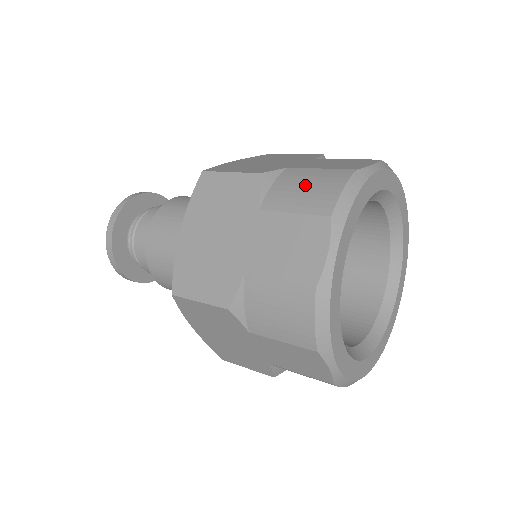
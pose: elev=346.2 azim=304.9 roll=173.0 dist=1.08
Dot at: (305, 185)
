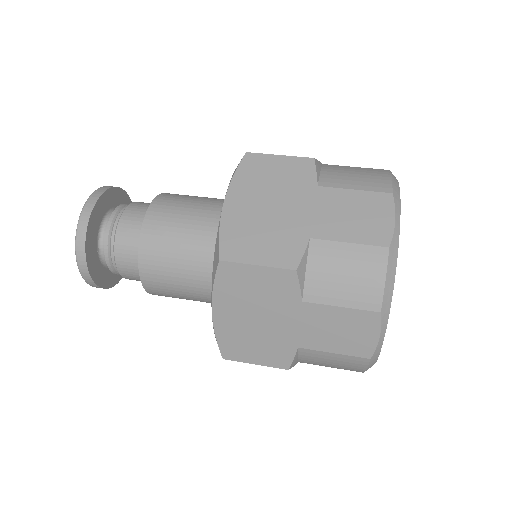
Dot at: (344, 274)
